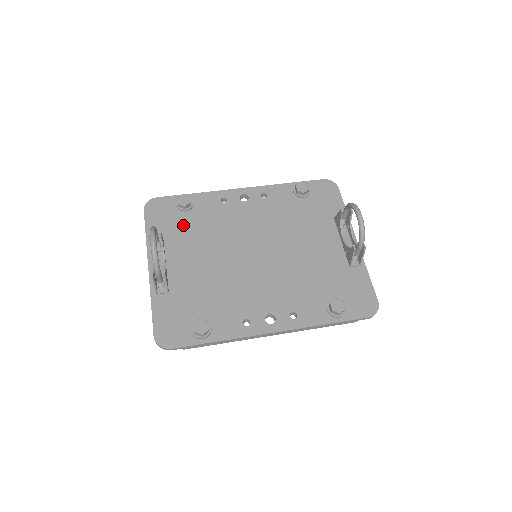
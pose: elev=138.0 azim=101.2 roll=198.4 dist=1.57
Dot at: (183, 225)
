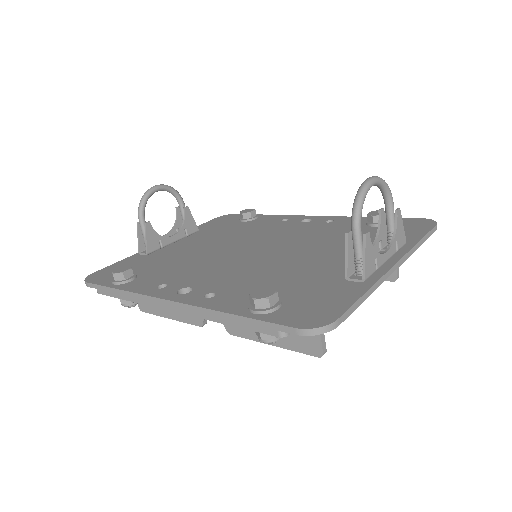
Dot at: (227, 227)
